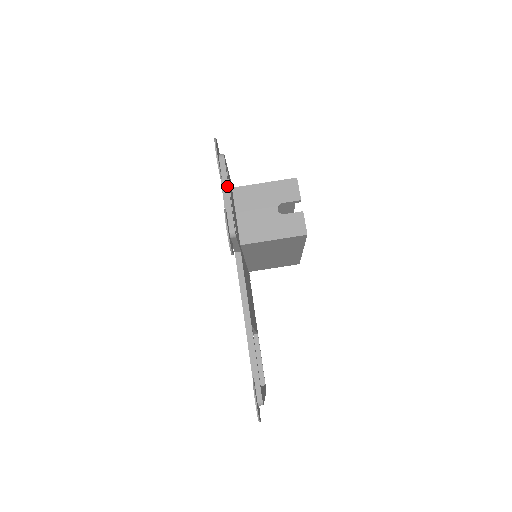
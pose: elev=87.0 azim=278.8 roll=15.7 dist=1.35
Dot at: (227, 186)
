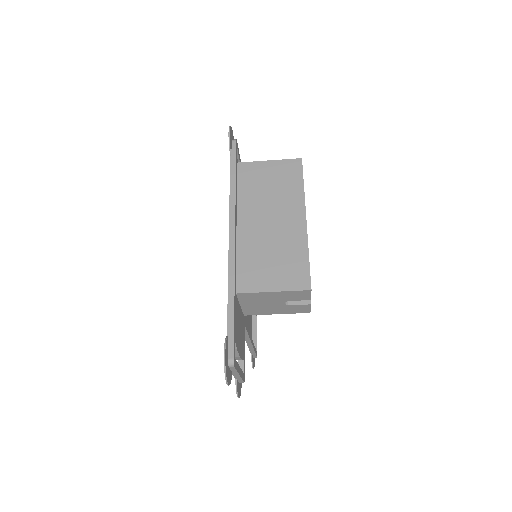
Dot at: (237, 374)
